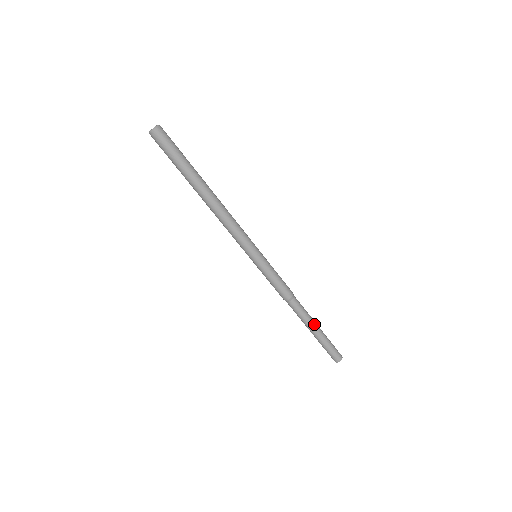
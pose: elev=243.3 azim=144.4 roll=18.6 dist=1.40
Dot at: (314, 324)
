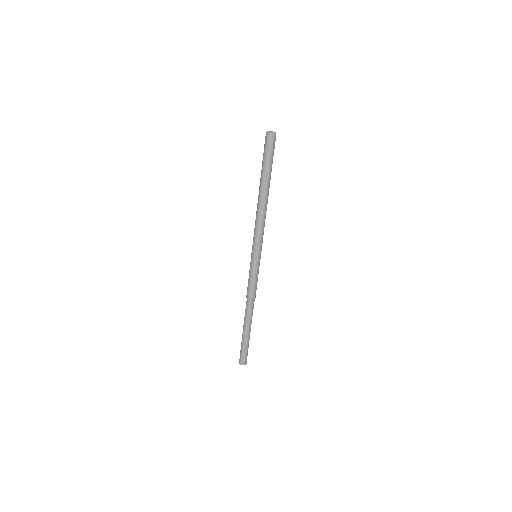
Dot at: occluded
